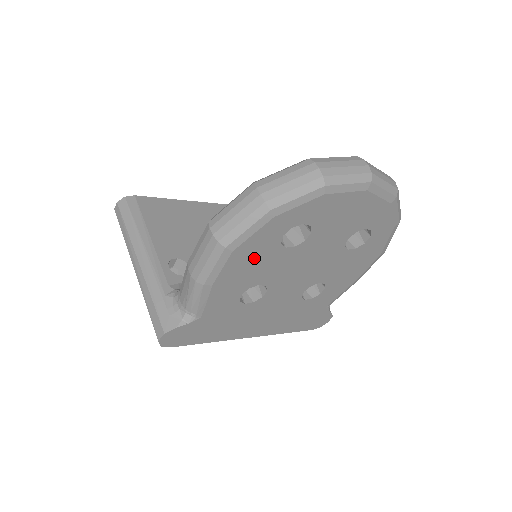
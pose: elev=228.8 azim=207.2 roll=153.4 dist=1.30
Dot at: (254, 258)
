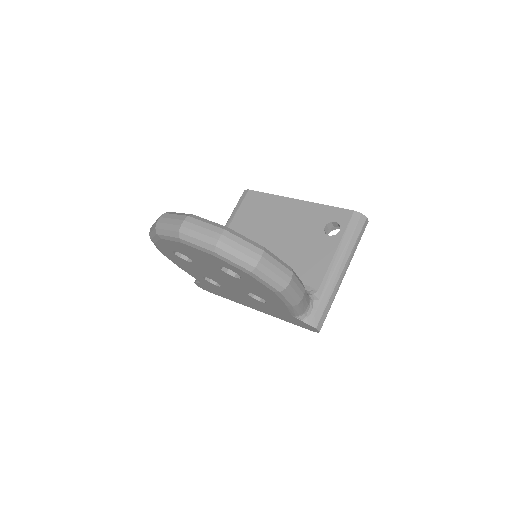
Dot at: (179, 261)
